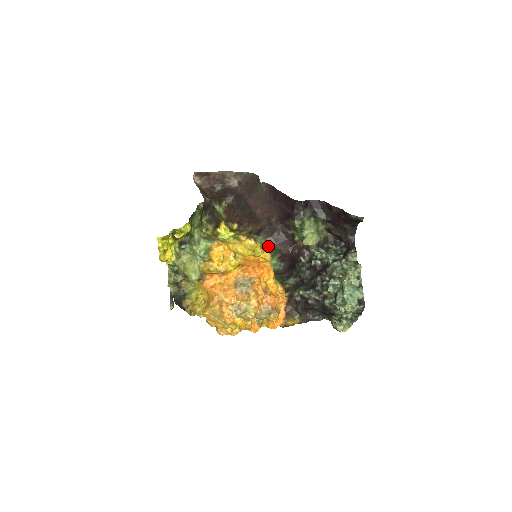
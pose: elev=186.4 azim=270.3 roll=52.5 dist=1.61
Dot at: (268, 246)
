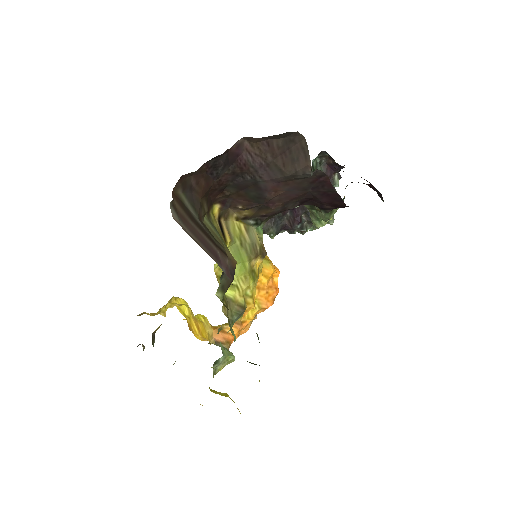
Dot at: occluded
